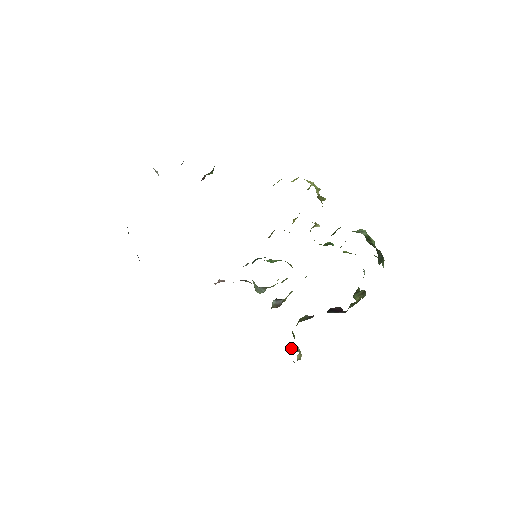
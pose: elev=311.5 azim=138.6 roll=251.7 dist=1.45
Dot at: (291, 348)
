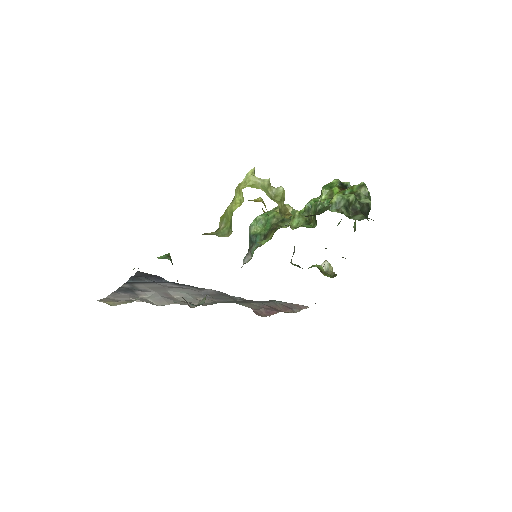
Dot at: occluded
